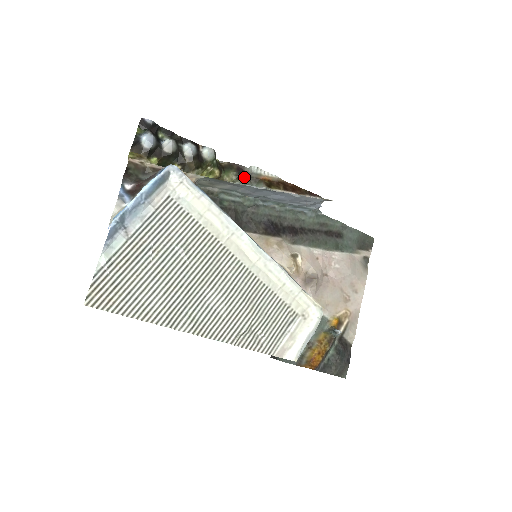
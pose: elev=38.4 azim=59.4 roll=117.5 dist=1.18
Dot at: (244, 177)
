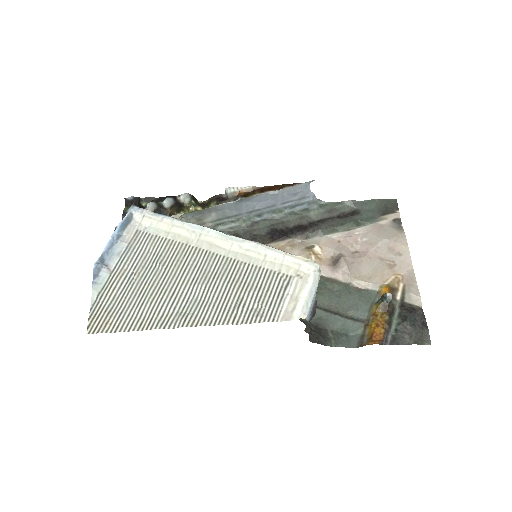
Dot at: (223, 201)
